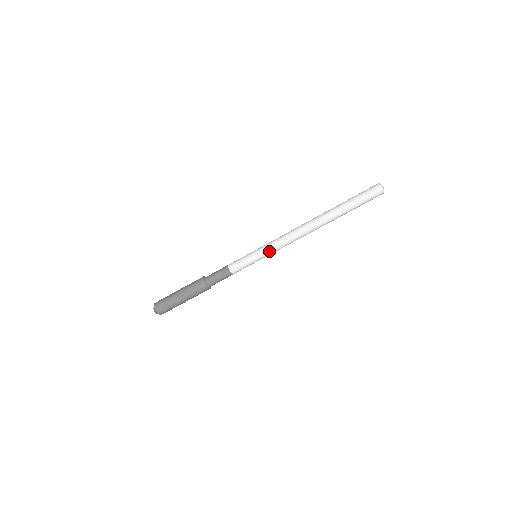
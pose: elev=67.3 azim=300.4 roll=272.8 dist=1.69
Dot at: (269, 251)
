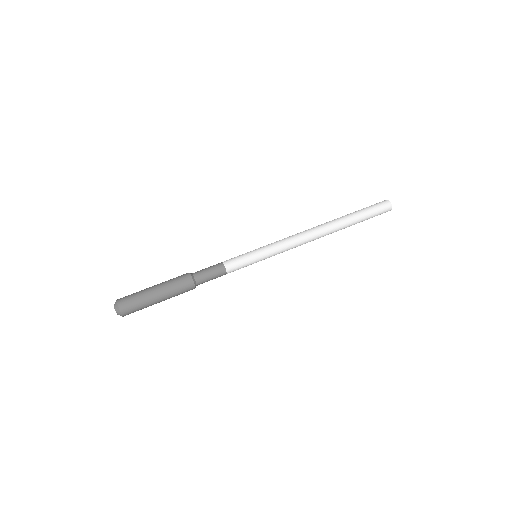
Dot at: (274, 251)
